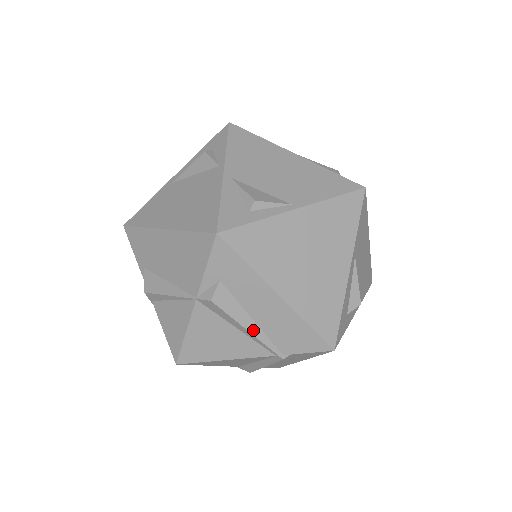
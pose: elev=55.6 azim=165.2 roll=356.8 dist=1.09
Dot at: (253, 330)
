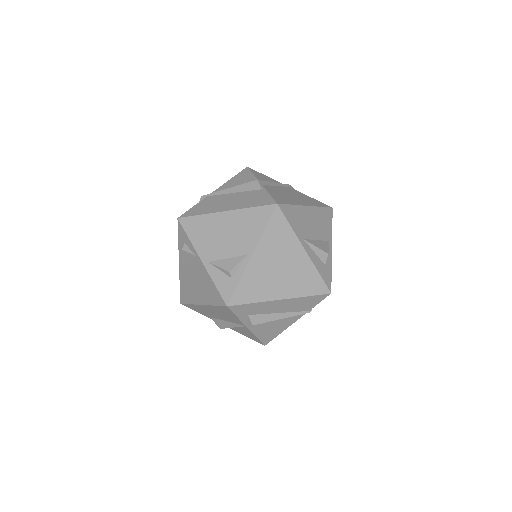
Dot at: (284, 316)
